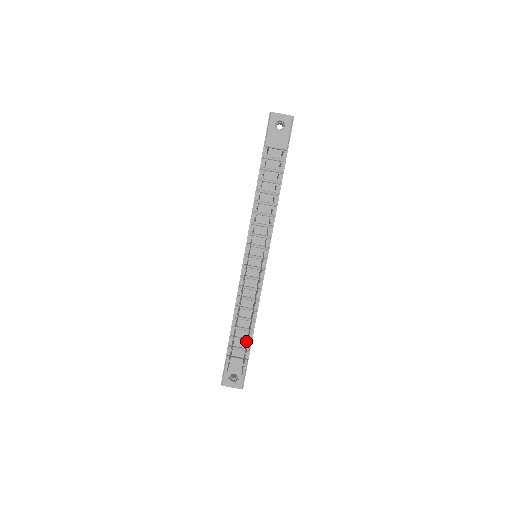
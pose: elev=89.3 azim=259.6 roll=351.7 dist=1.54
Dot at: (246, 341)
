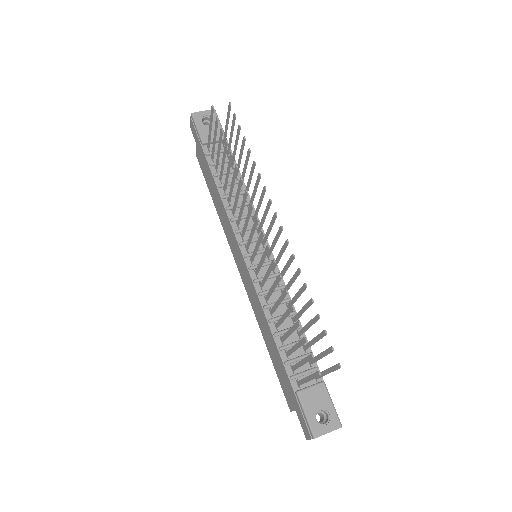
Dot at: occluded
